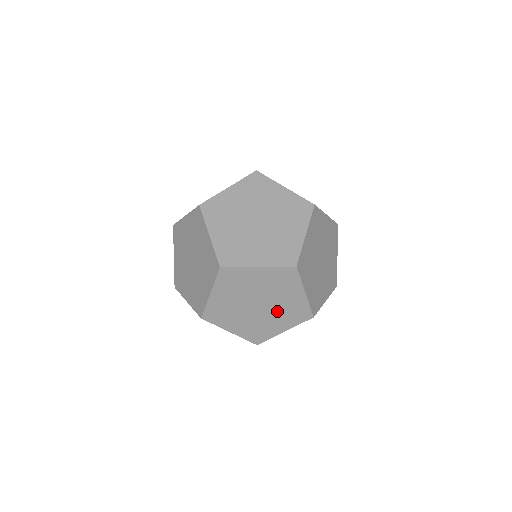
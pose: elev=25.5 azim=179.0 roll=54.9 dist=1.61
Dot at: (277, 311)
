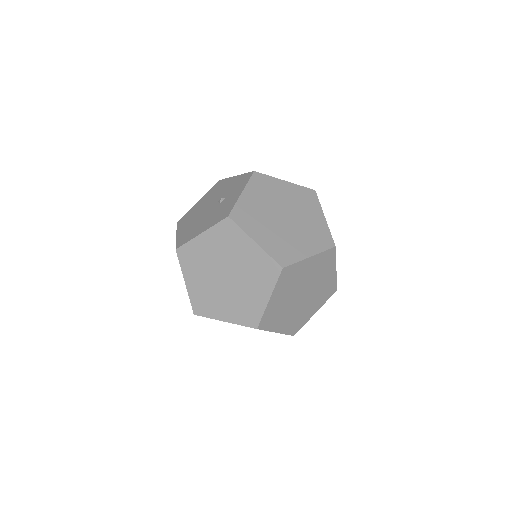
Dot at: (314, 295)
